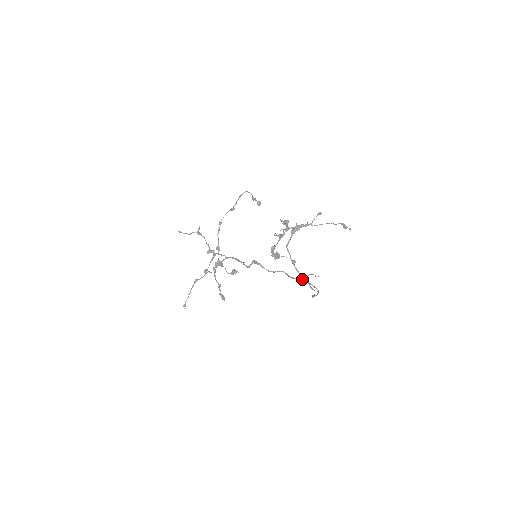
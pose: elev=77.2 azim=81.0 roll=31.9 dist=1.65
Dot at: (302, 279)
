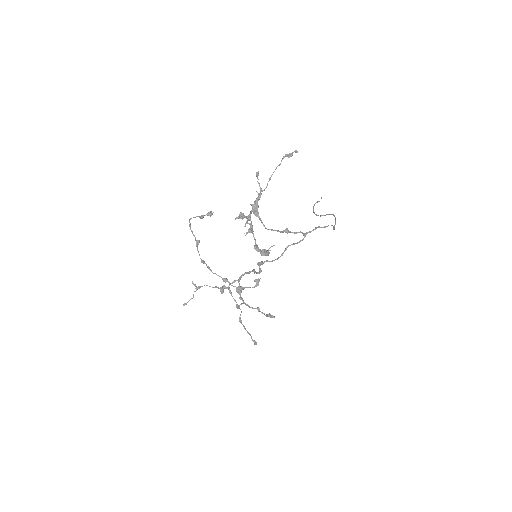
Dot at: (309, 232)
